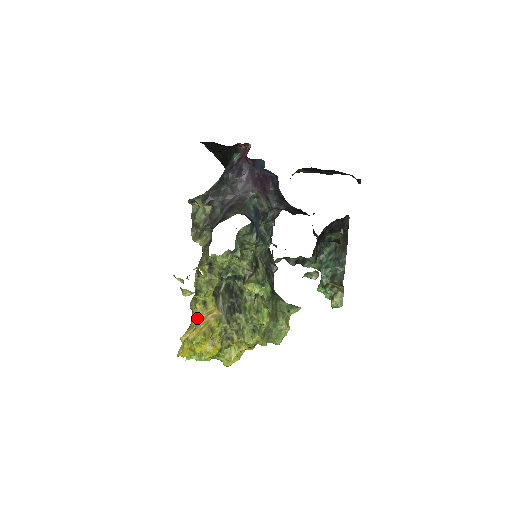
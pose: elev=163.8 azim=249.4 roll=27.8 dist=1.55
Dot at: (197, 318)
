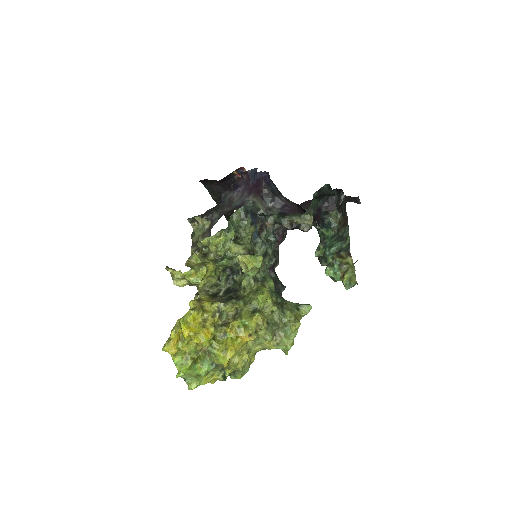
Dot at: occluded
